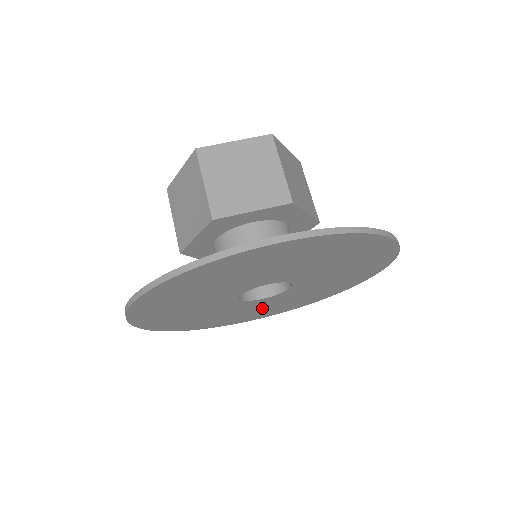
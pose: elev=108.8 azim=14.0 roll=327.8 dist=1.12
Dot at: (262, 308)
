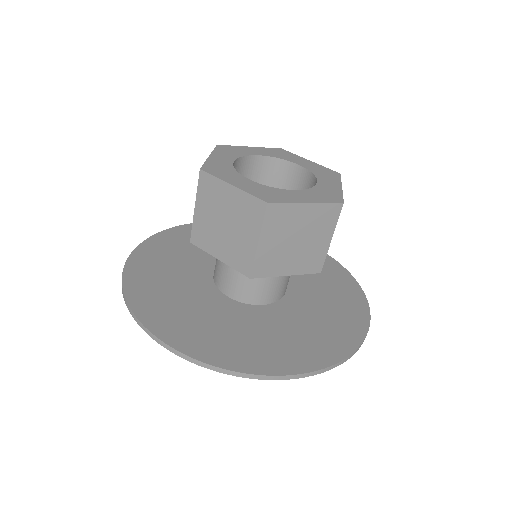
Dot at: occluded
